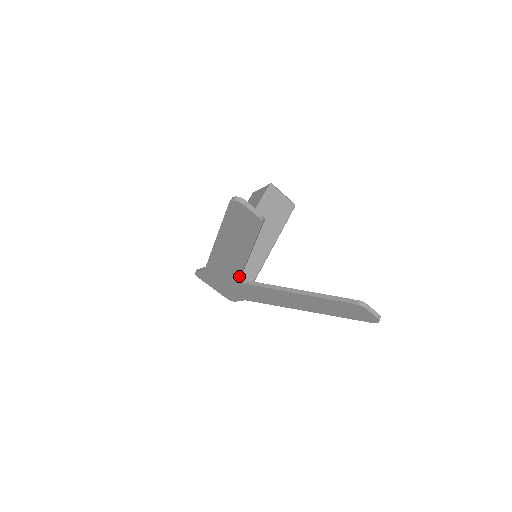
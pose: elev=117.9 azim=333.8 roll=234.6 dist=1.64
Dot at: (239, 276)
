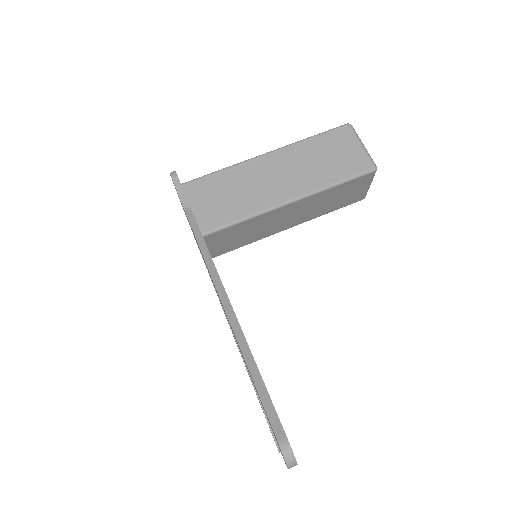
Dot at: occluded
